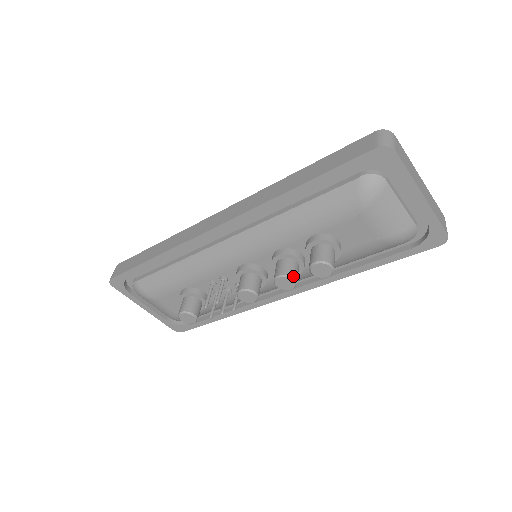
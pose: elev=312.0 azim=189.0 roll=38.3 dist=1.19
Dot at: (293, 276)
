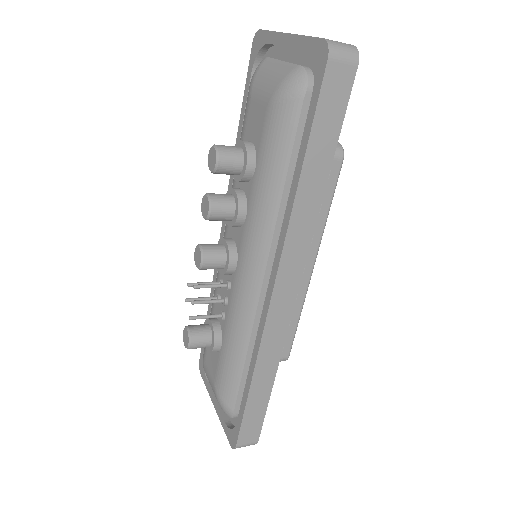
Dot at: (209, 193)
